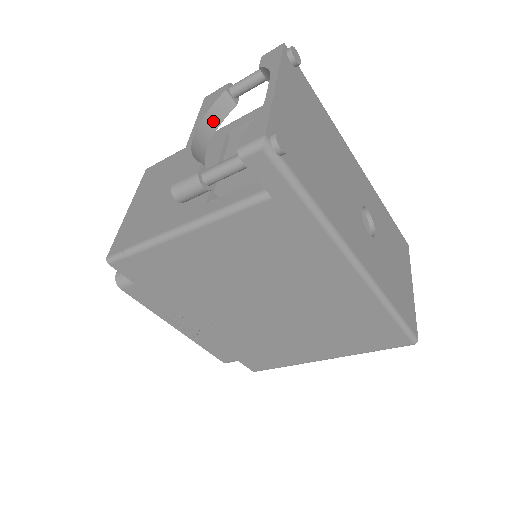
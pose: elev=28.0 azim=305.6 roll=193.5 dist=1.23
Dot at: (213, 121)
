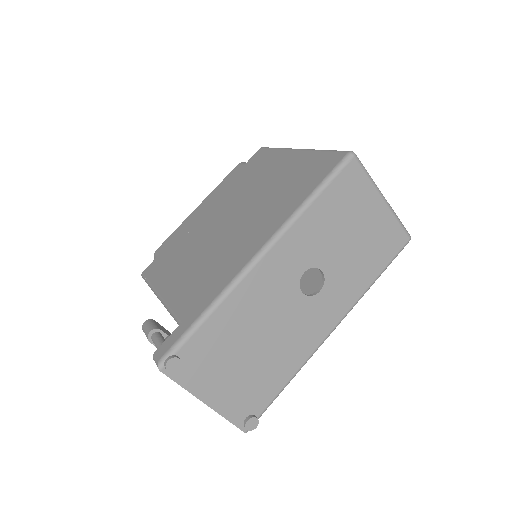
Dot at: occluded
